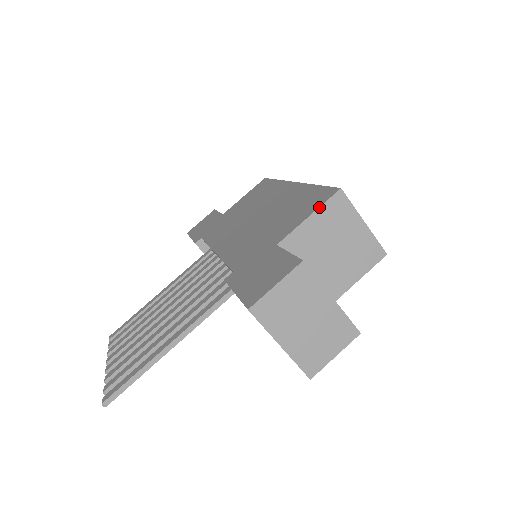
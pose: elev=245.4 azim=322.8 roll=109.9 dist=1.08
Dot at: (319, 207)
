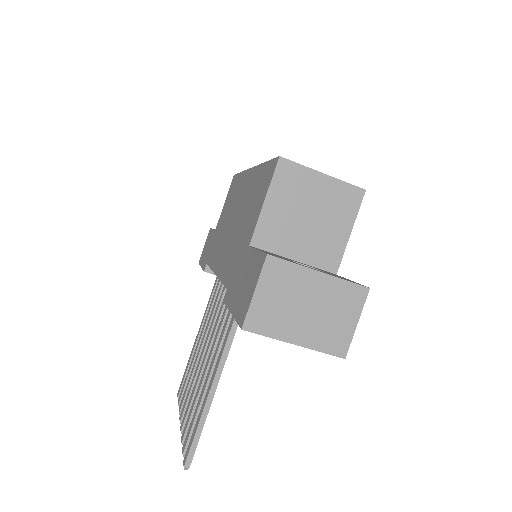
Dot at: (269, 187)
